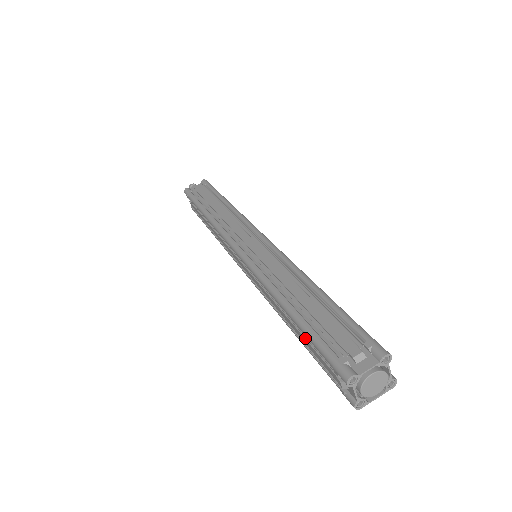
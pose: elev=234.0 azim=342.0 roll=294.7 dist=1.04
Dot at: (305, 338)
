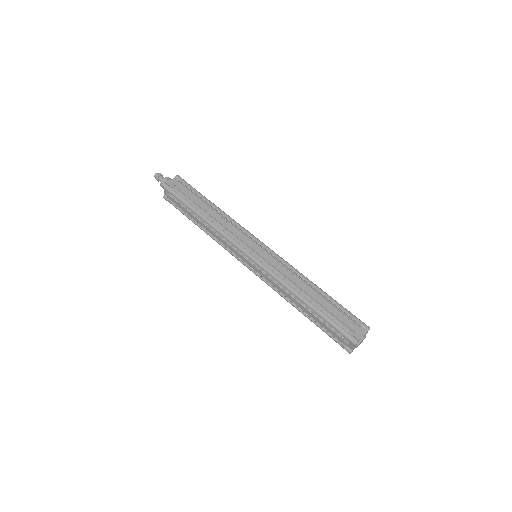
Dot at: (319, 319)
